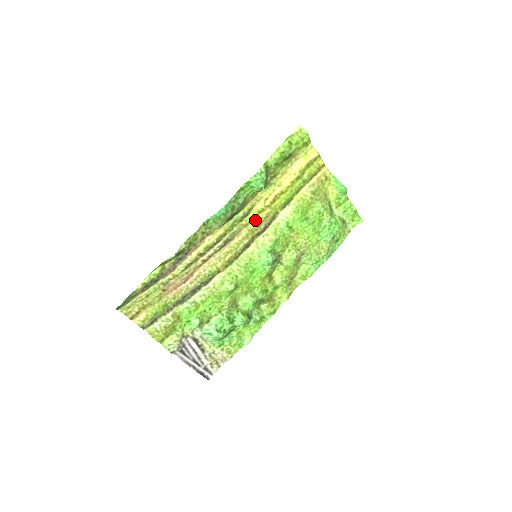
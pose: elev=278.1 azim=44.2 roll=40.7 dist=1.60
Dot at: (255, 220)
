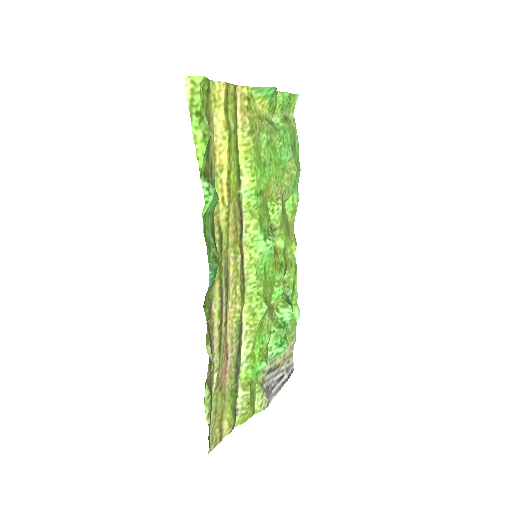
Dot at: (229, 231)
